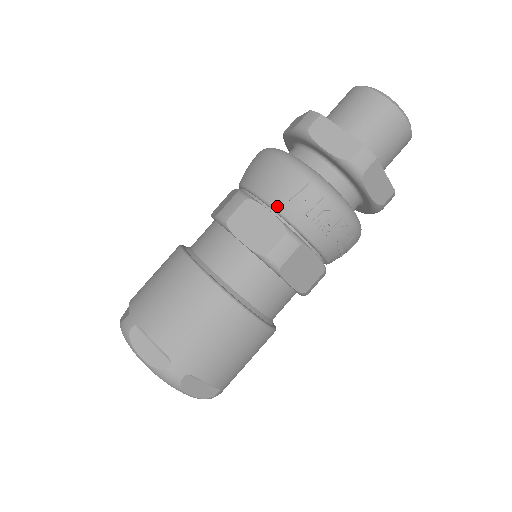
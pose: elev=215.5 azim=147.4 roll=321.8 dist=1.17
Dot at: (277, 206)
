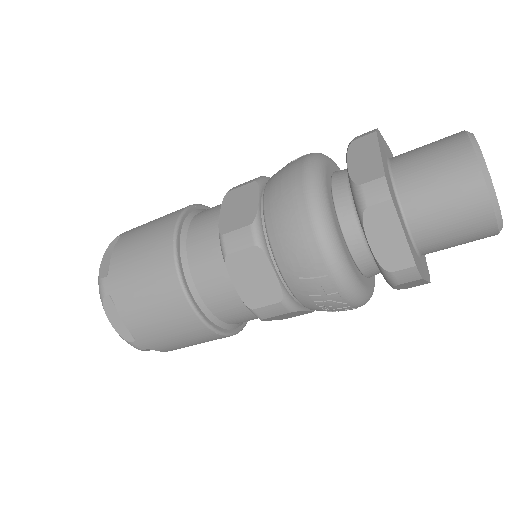
Dot at: (284, 273)
